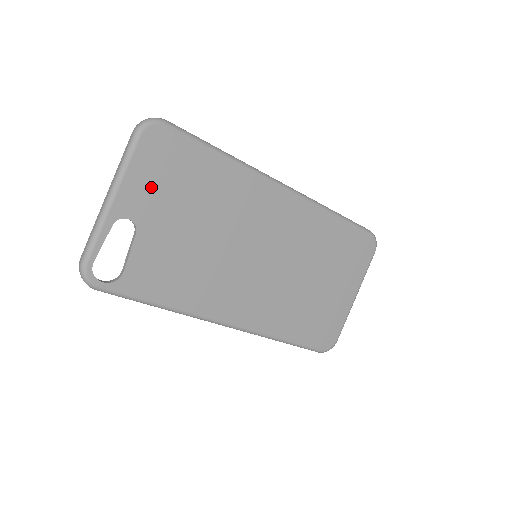
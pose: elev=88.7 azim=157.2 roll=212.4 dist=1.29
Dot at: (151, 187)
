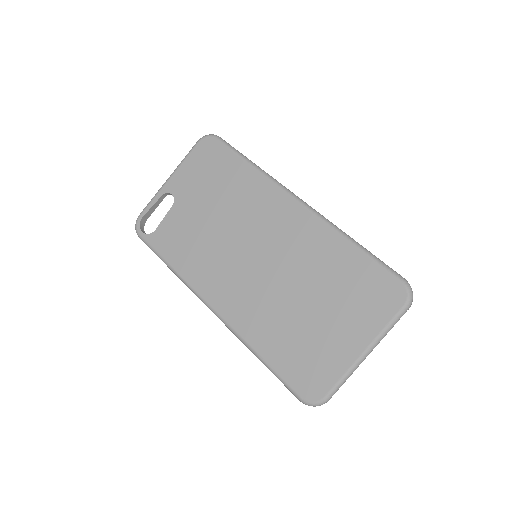
Dot at: (193, 177)
